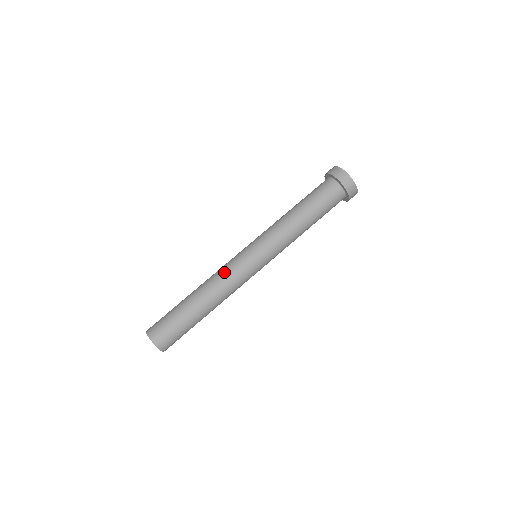
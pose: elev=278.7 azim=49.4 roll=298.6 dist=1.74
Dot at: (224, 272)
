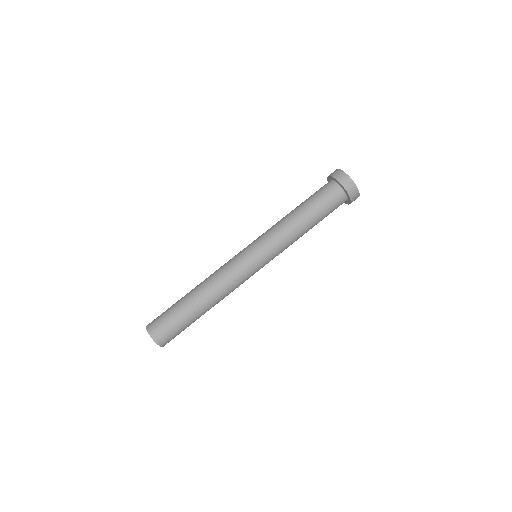
Dot at: (222, 269)
